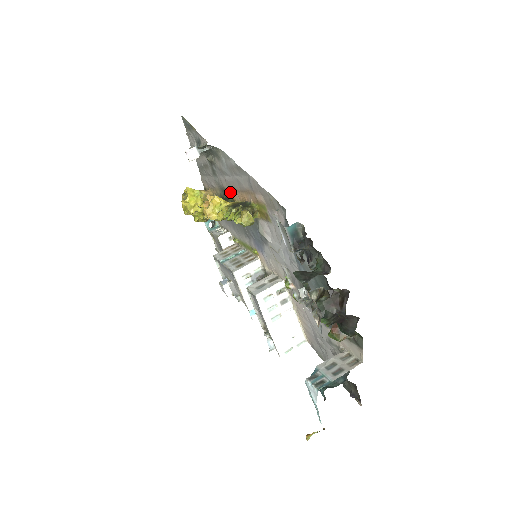
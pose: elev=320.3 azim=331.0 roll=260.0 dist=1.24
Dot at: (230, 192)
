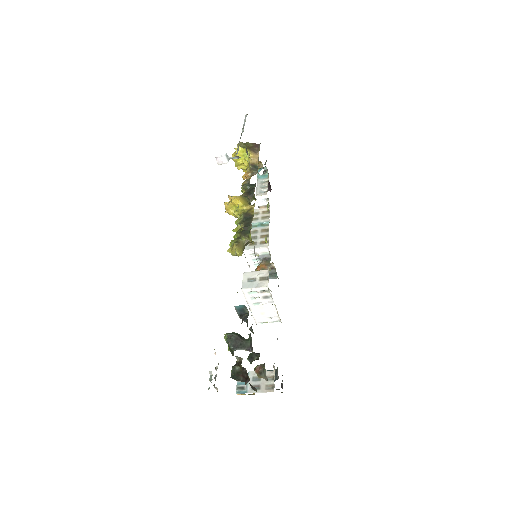
Dot at: occluded
